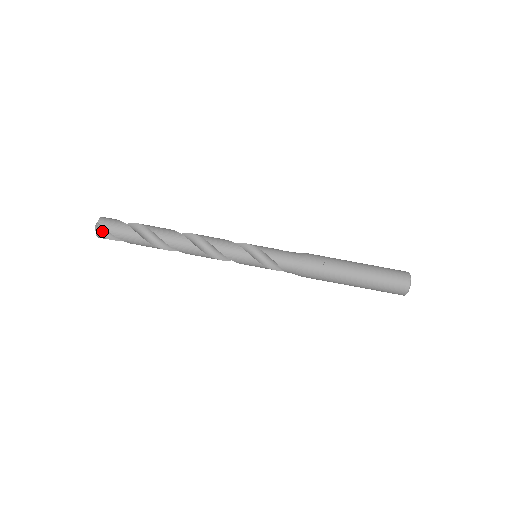
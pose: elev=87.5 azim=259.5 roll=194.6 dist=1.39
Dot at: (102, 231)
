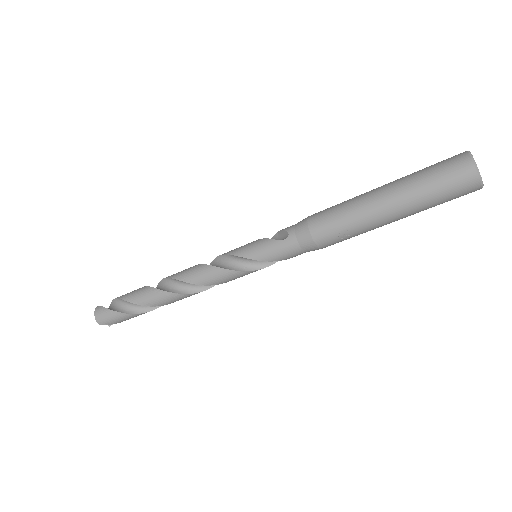
Dot at: occluded
